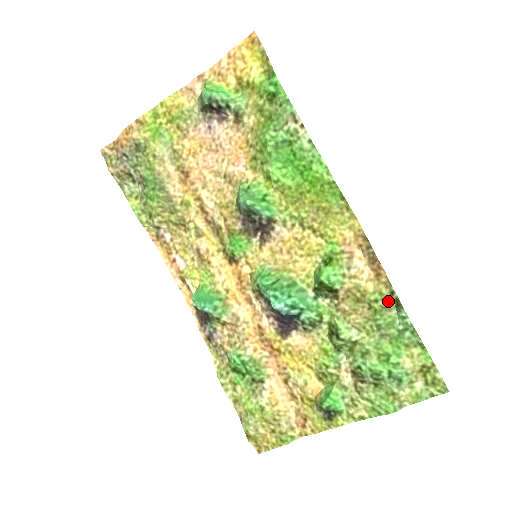
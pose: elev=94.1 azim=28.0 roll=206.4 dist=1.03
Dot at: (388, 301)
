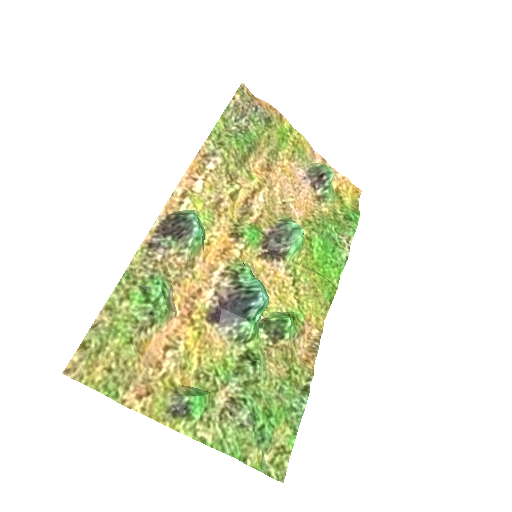
Dot at: (301, 381)
